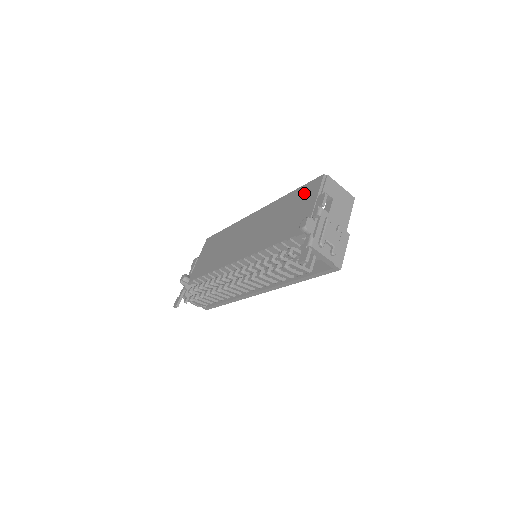
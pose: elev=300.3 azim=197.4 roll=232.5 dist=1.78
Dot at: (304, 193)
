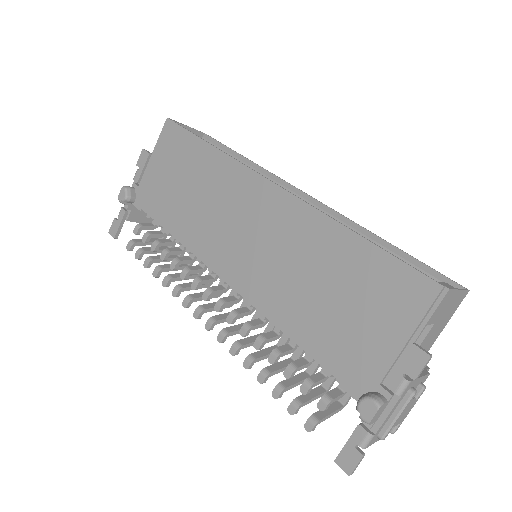
Dot at: (385, 285)
